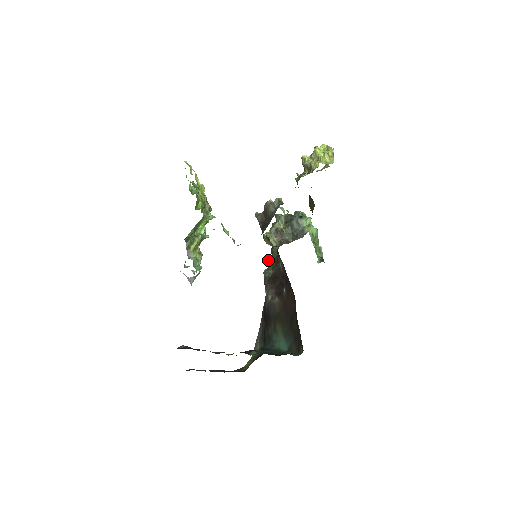
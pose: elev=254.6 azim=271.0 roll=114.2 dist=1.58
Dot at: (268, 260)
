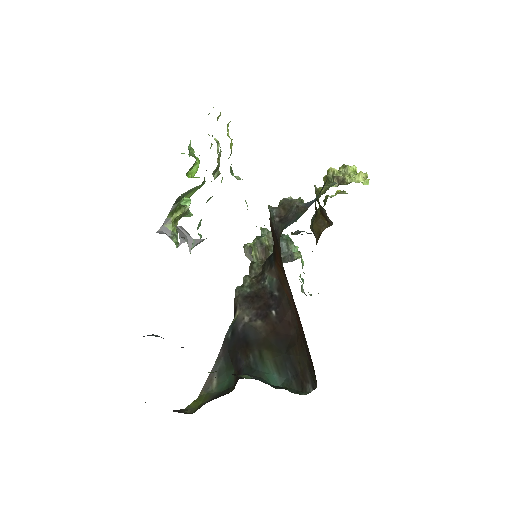
Dot at: (244, 276)
